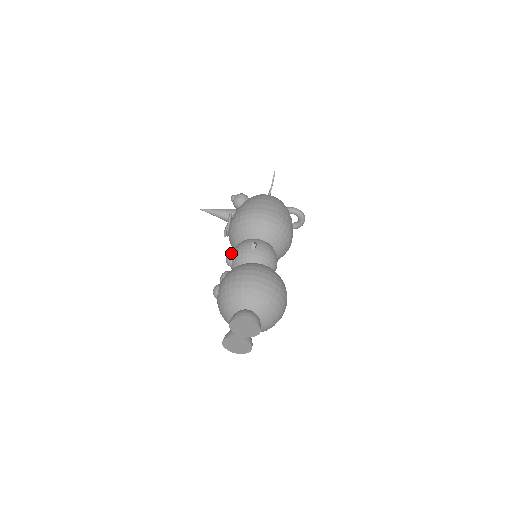
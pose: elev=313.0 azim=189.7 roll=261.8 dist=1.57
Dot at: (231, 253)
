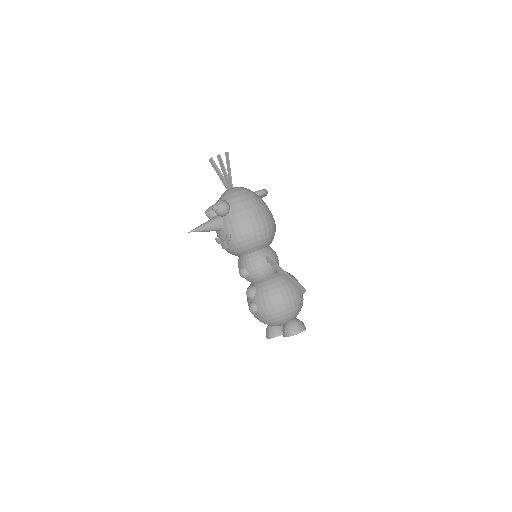
Dot at: (246, 270)
